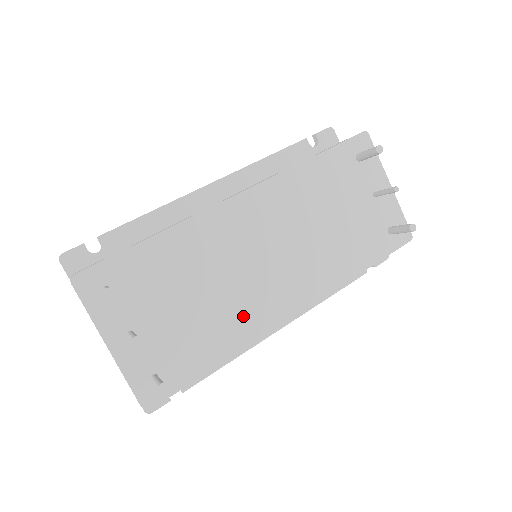
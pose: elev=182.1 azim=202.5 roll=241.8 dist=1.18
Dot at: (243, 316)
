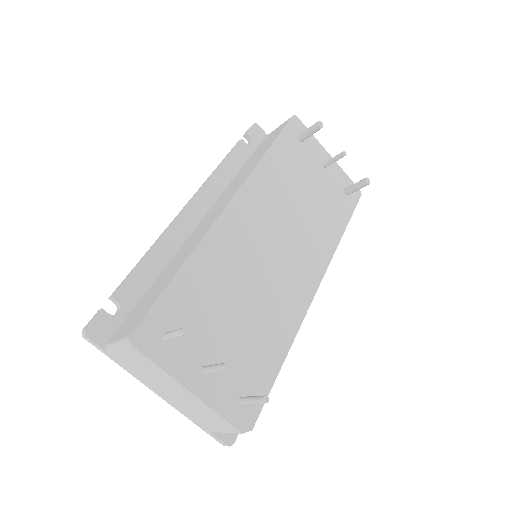
Dot at: (281, 310)
